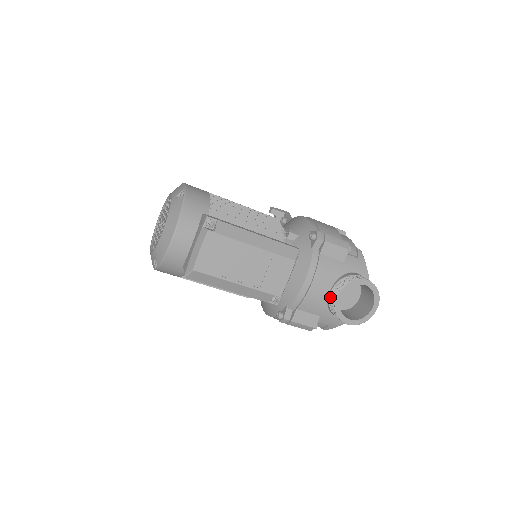
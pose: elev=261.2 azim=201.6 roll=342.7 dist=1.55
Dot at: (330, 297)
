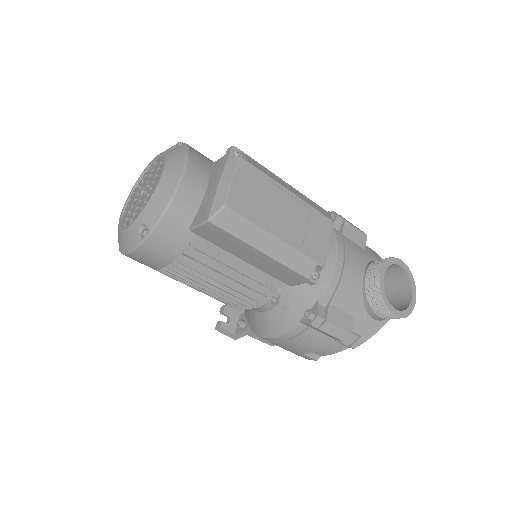
Dot at: (366, 284)
